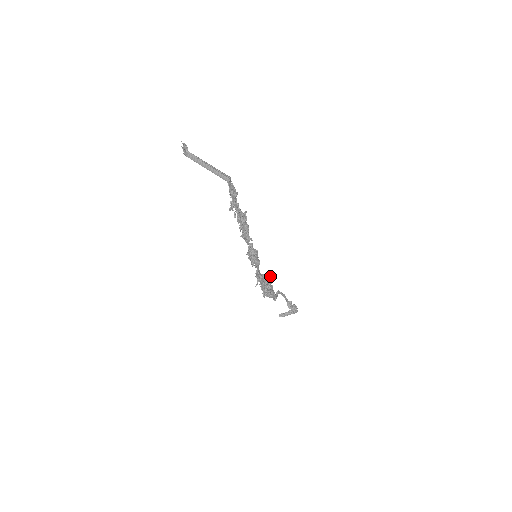
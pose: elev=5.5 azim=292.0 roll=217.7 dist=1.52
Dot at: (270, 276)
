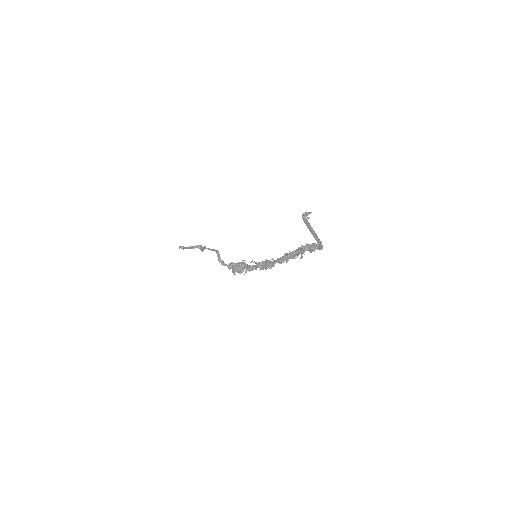
Dot at: (245, 261)
